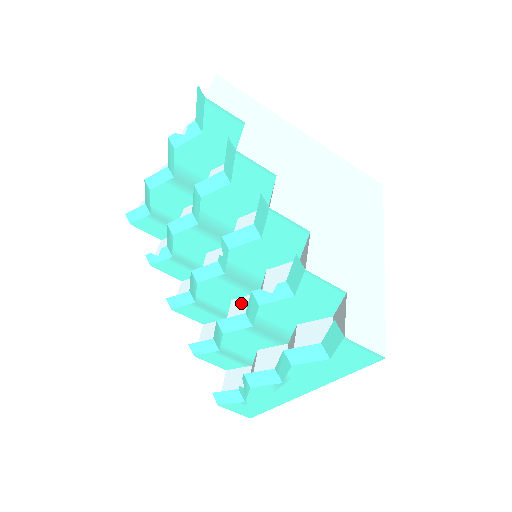
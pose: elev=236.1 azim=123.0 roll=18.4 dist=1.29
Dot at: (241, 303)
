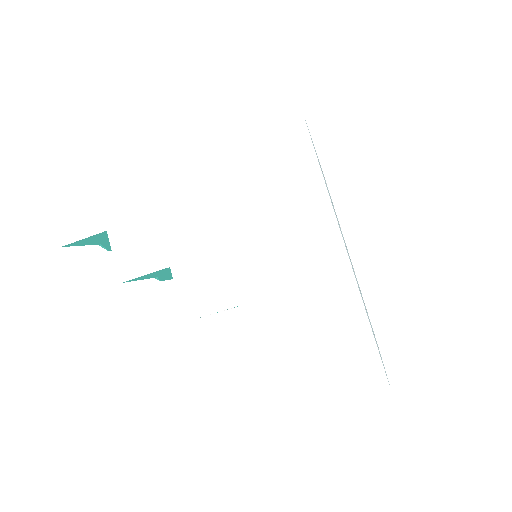
Dot at: occluded
